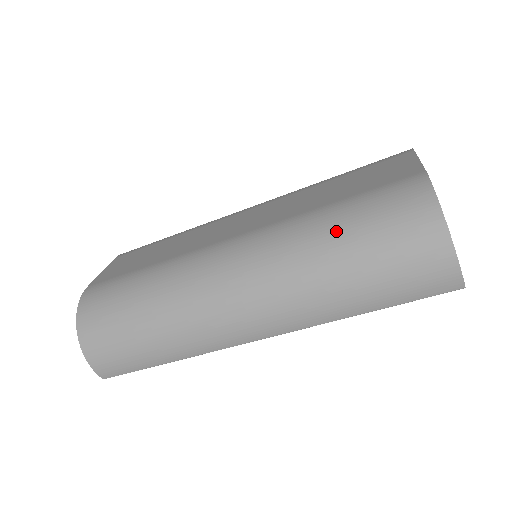
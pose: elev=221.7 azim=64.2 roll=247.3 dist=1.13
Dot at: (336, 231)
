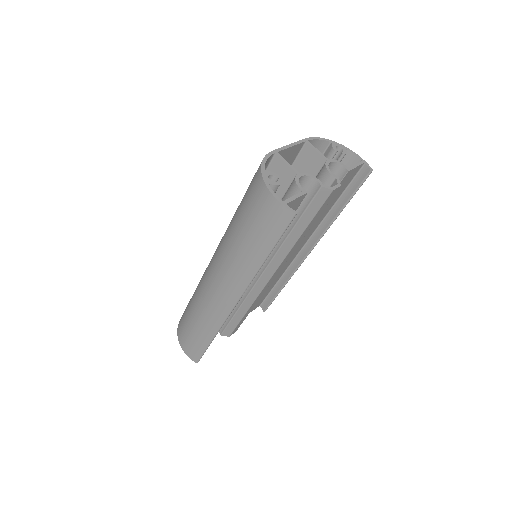
Dot at: (235, 214)
